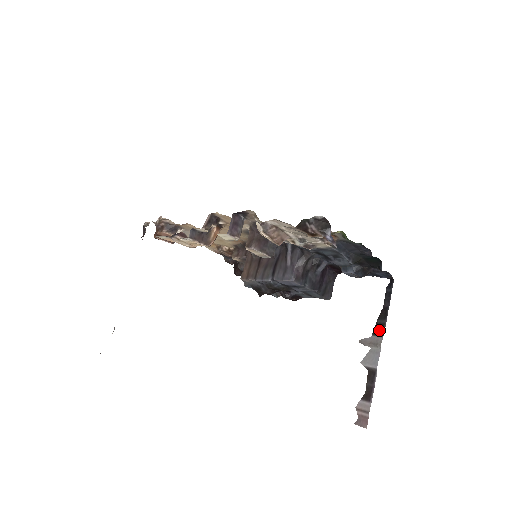
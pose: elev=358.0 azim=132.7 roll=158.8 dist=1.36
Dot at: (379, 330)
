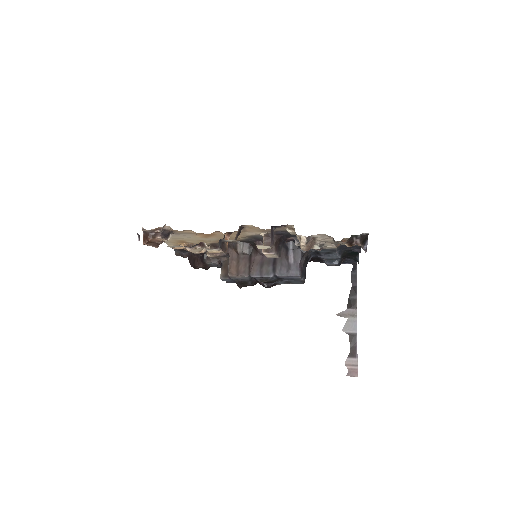
Dot at: (353, 304)
